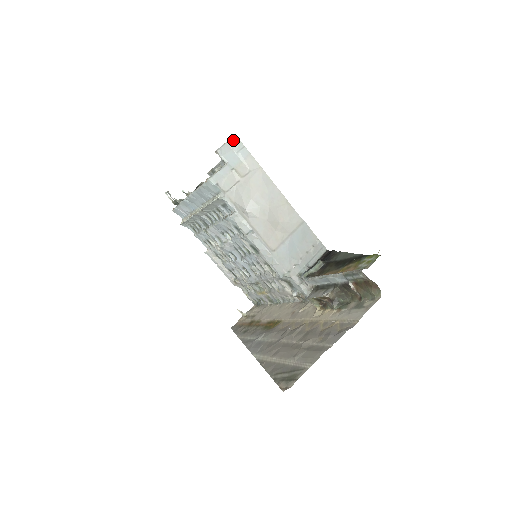
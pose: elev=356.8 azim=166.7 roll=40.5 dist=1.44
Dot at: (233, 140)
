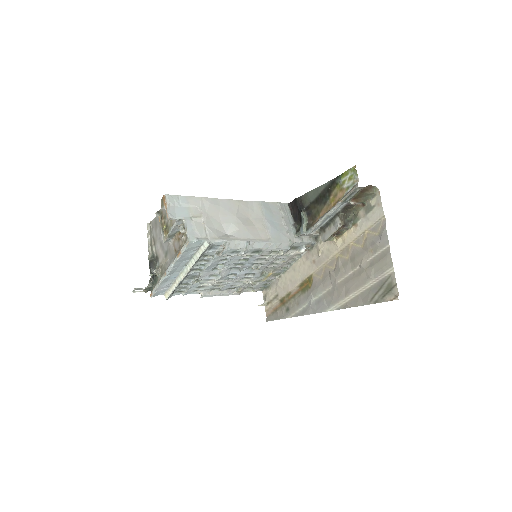
Dot at: (168, 200)
